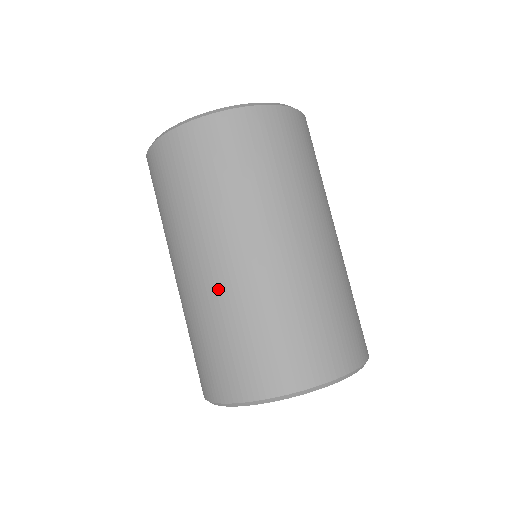
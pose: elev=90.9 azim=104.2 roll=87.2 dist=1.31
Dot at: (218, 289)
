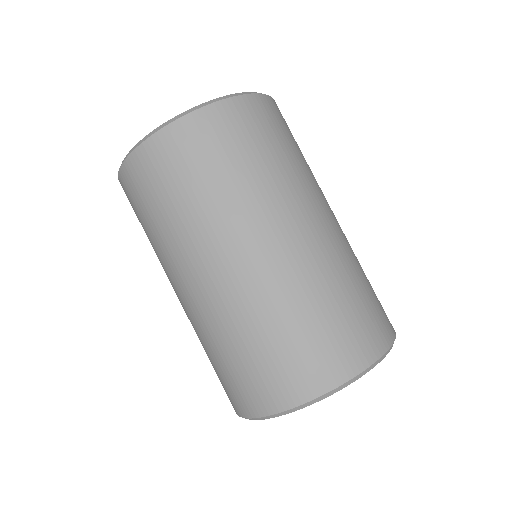
Dot at: (196, 316)
